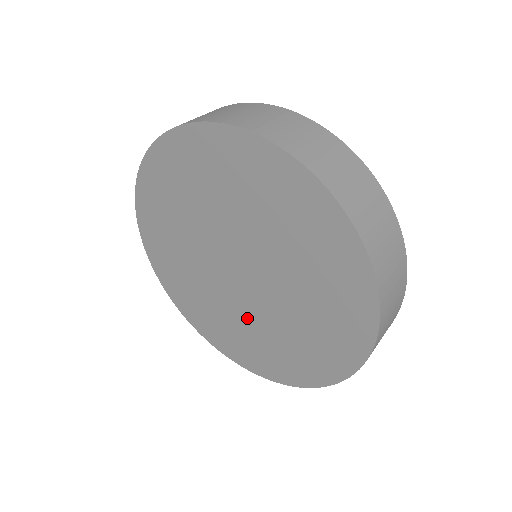
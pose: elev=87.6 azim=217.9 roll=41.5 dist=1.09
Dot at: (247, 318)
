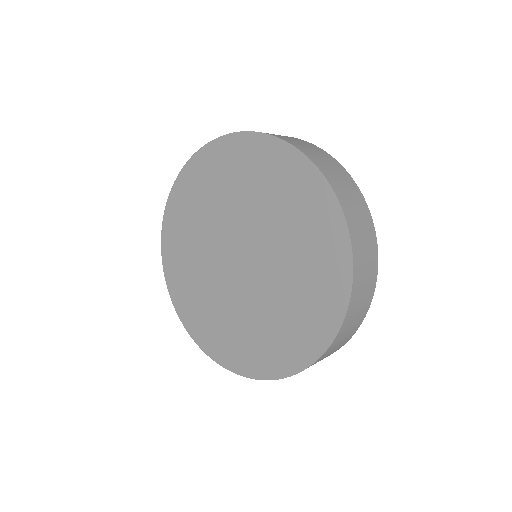
Dot at: (252, 309)
